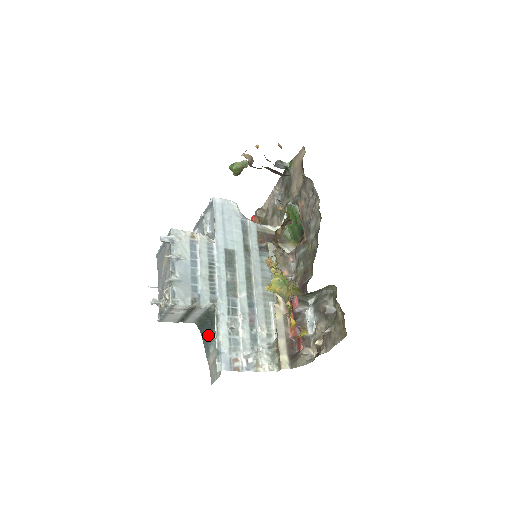
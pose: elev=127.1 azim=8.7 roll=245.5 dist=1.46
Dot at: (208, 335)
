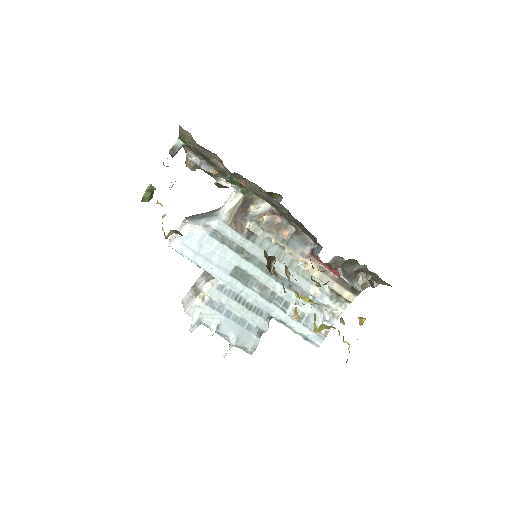
Dot at: occluded
